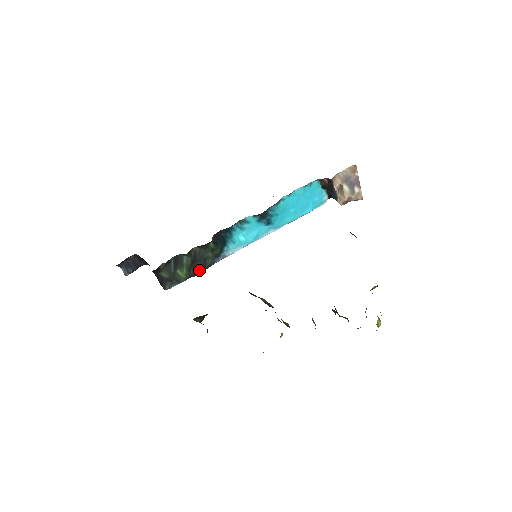
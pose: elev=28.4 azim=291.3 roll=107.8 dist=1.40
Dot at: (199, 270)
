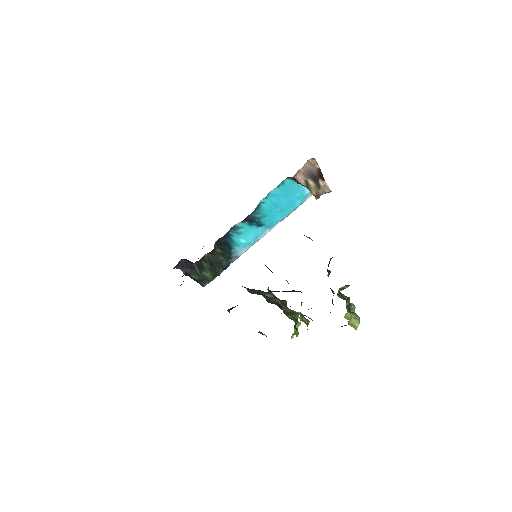
Dot at: (219, 271)
